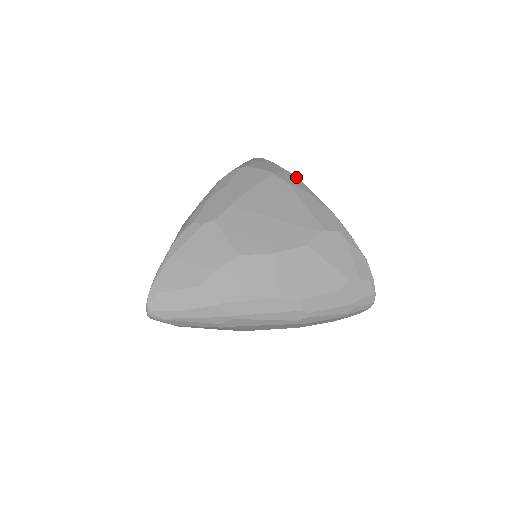
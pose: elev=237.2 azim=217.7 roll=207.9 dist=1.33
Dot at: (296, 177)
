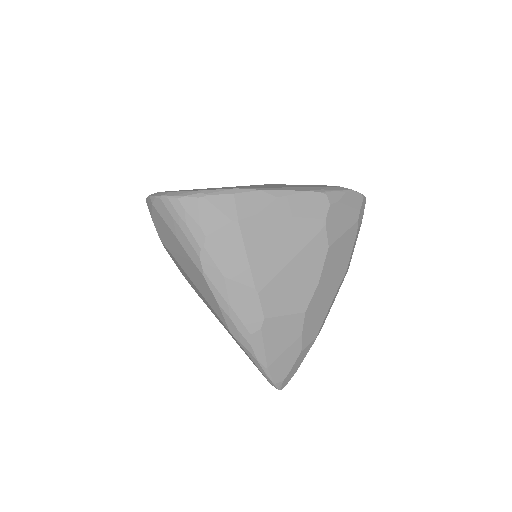
Dot at: (245, 191)
